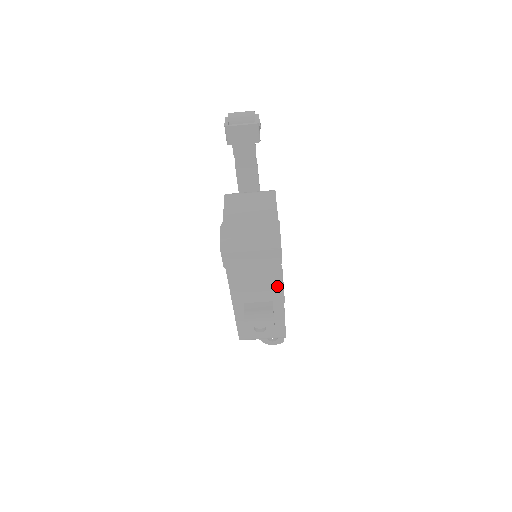
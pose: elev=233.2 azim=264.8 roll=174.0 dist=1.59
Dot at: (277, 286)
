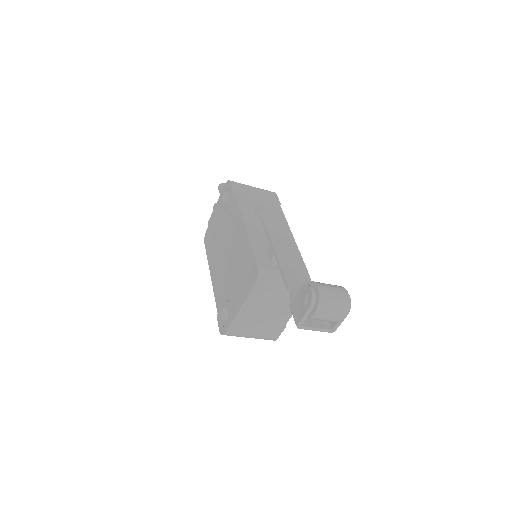
Dot at: occluded
